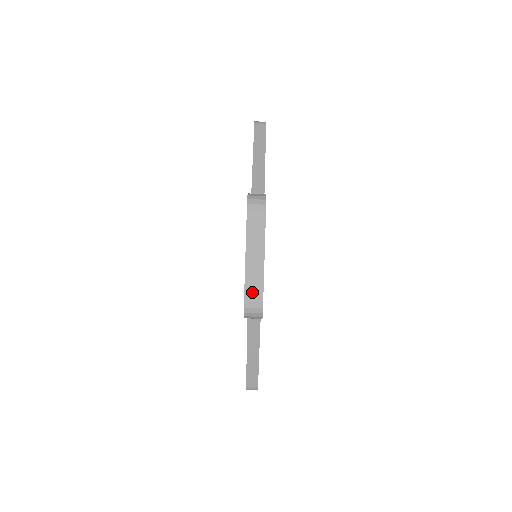
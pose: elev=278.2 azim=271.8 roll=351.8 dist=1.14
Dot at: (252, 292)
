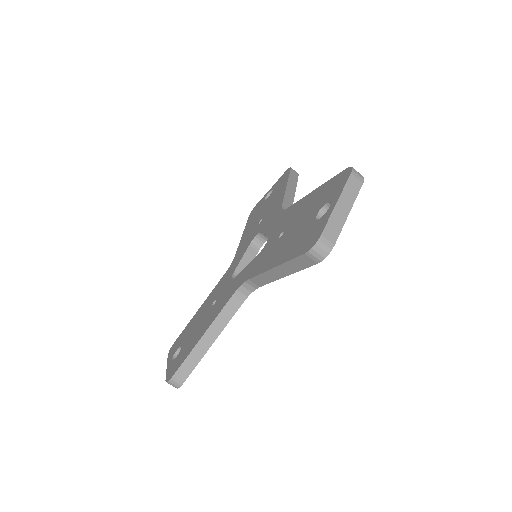
Dot at: (330, 232)
